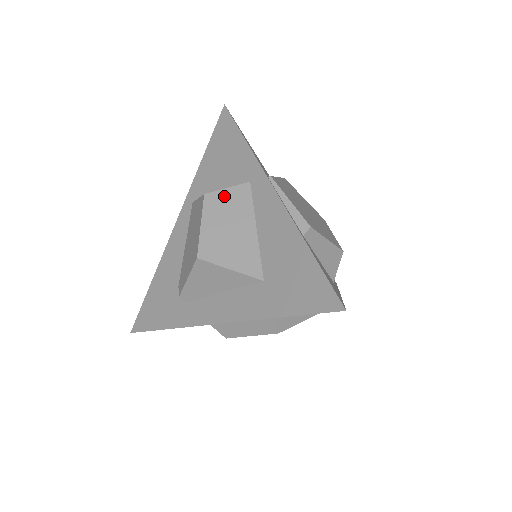
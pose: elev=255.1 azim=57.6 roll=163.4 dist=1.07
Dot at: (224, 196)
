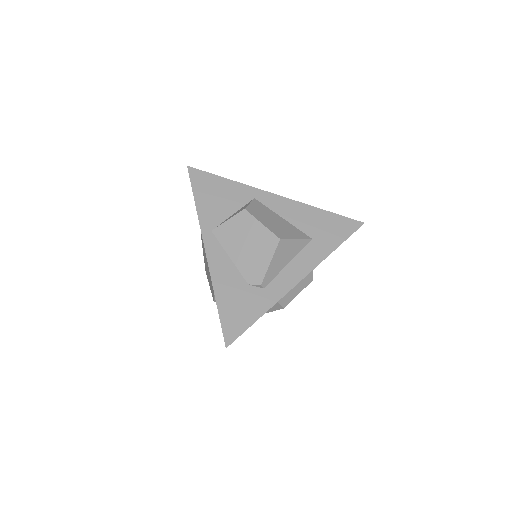
Dot at: (253, 207)
